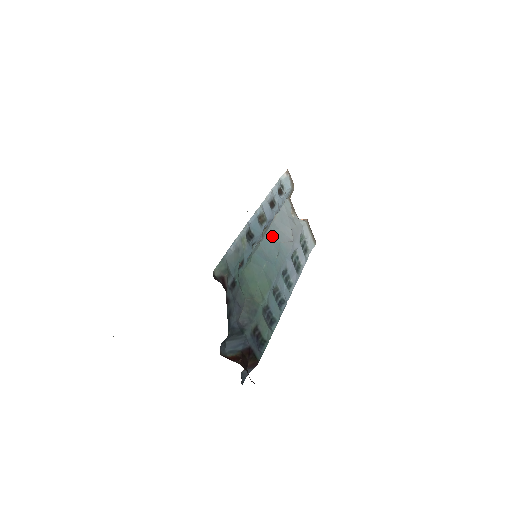
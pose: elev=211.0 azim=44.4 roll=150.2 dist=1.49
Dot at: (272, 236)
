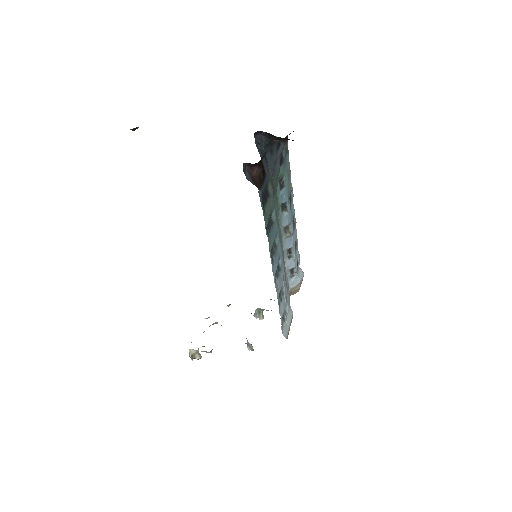
Dot at: (283, 253)
